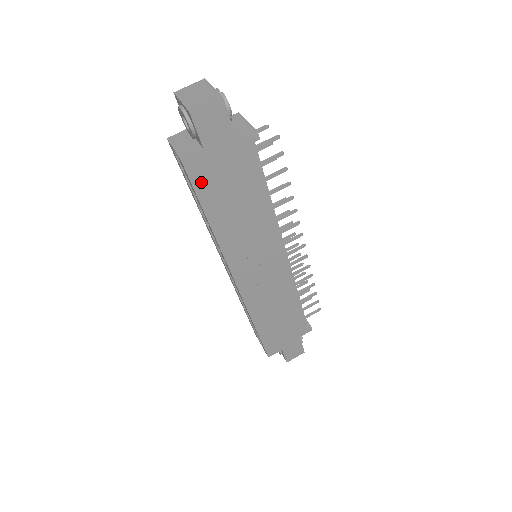
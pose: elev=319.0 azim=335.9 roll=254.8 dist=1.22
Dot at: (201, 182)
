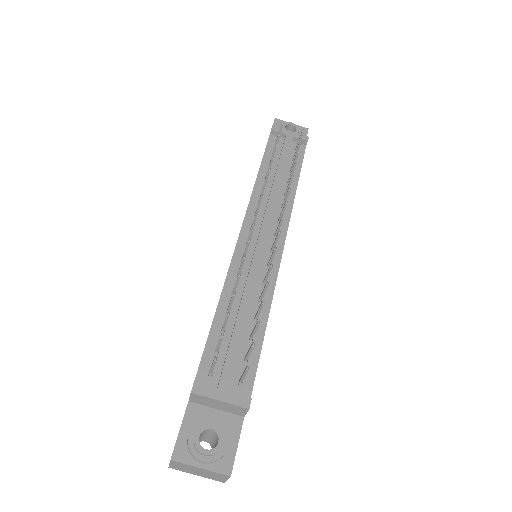
Dot at: occluded
